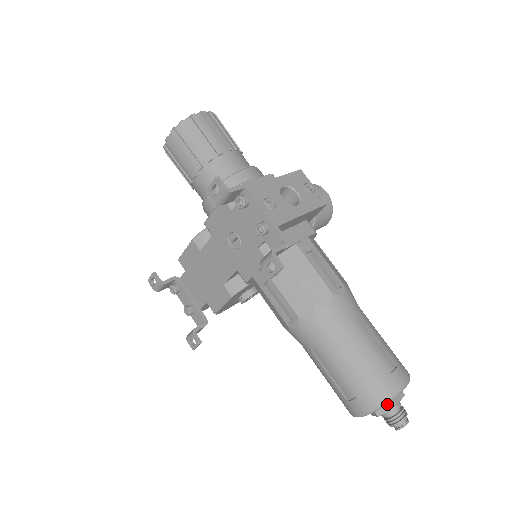
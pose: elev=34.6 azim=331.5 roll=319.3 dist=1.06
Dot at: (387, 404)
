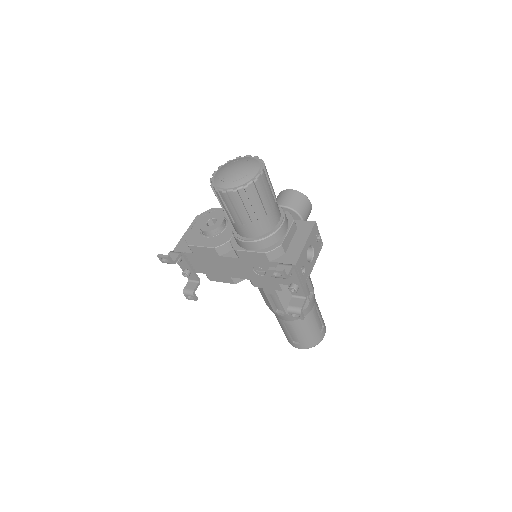
Dot at: occluded
